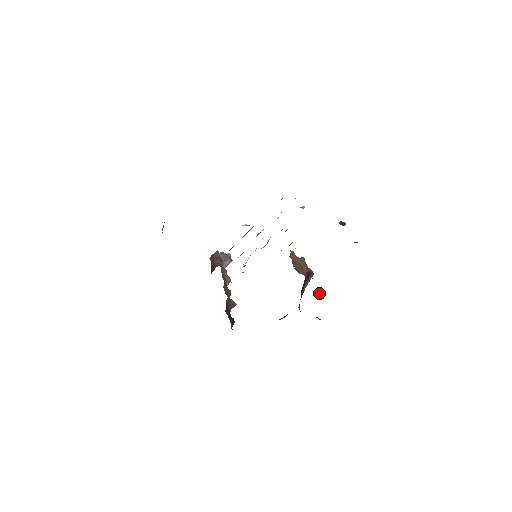
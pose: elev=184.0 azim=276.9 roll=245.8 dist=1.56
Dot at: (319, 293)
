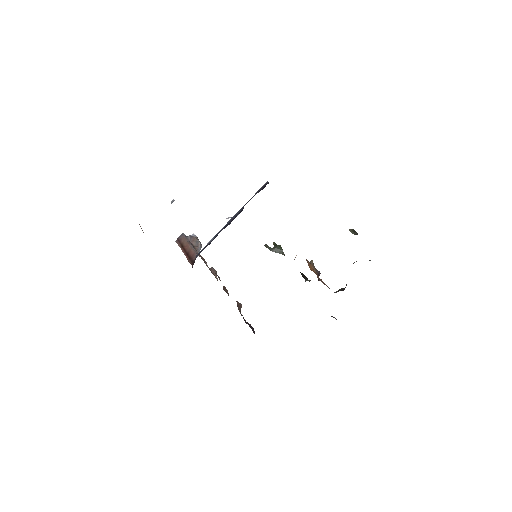
Dot at: (302, 275)
